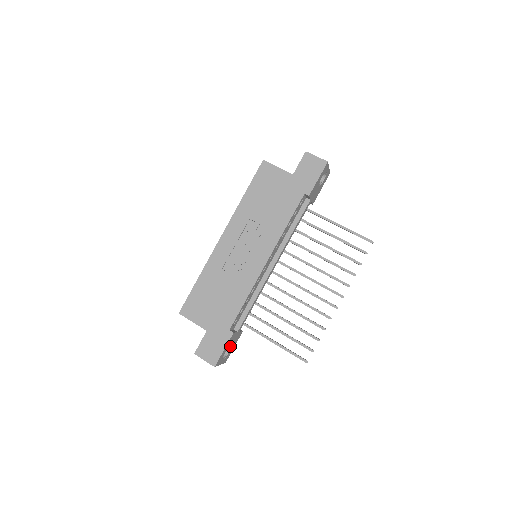
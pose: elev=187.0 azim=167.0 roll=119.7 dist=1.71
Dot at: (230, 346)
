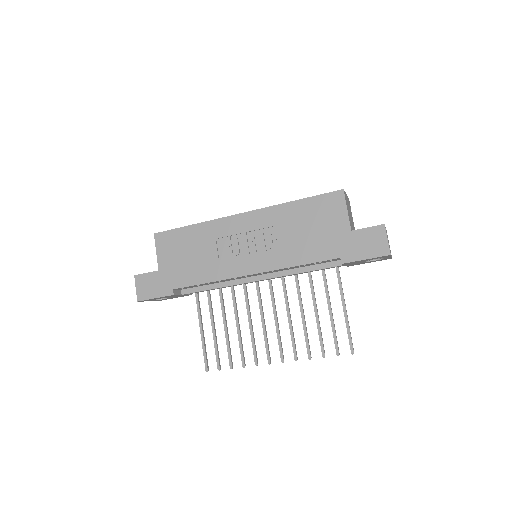
Dot at: (168, 297)
